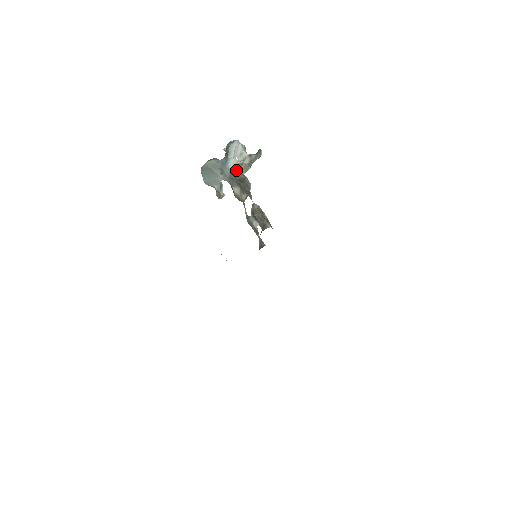
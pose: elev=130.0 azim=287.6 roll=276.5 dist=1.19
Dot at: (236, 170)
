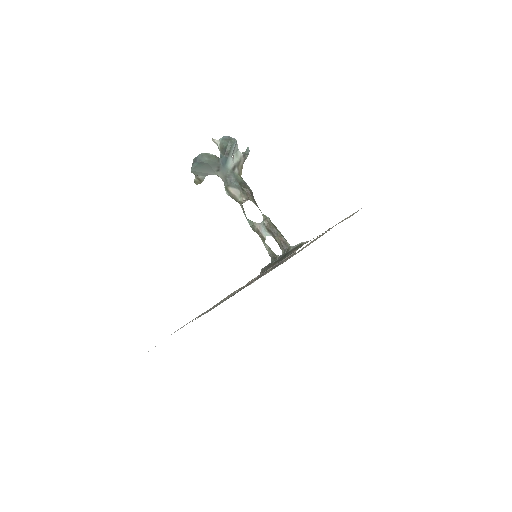
Dot at: (235, 172)
